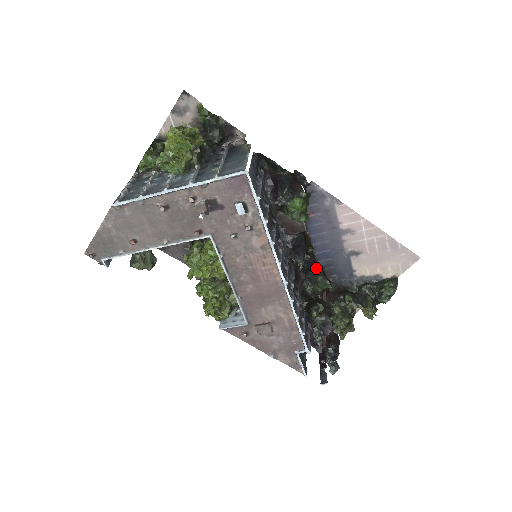
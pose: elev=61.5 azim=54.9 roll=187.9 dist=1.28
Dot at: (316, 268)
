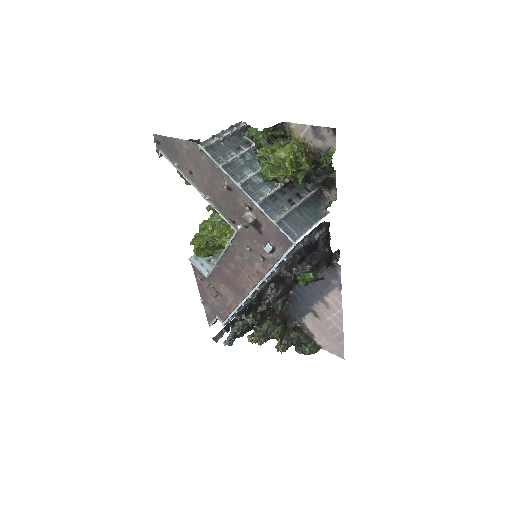
Dot at: occluded
